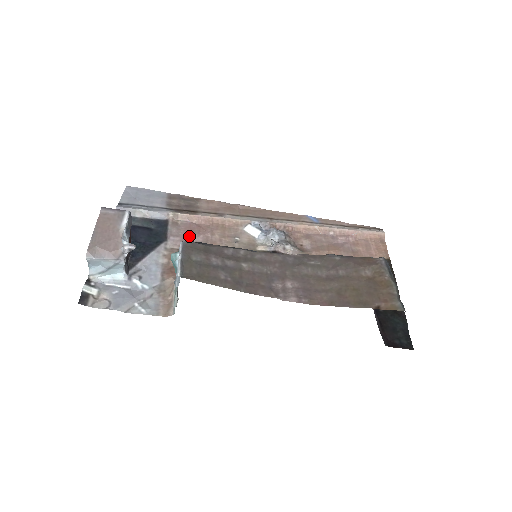
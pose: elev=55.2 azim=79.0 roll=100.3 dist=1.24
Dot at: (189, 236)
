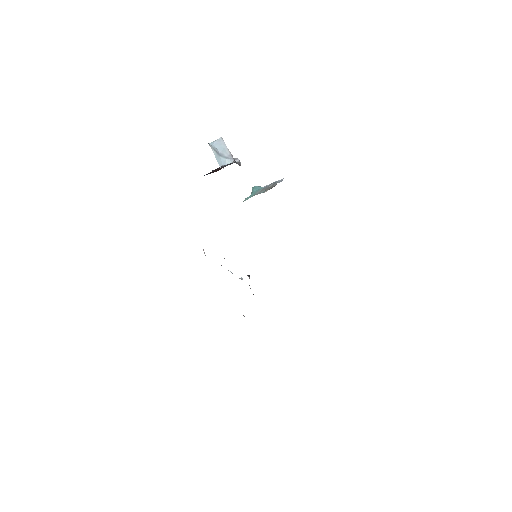
Dot at: occluded
